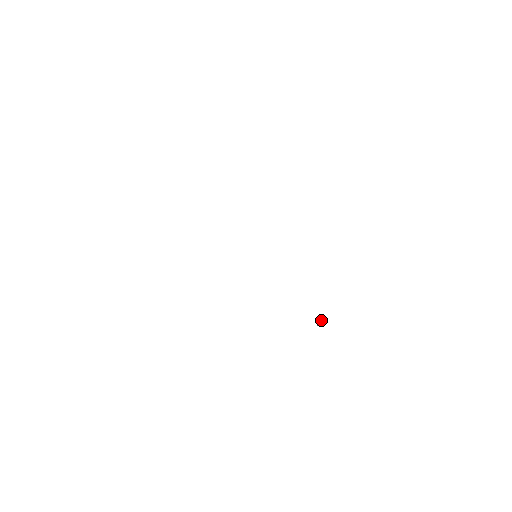
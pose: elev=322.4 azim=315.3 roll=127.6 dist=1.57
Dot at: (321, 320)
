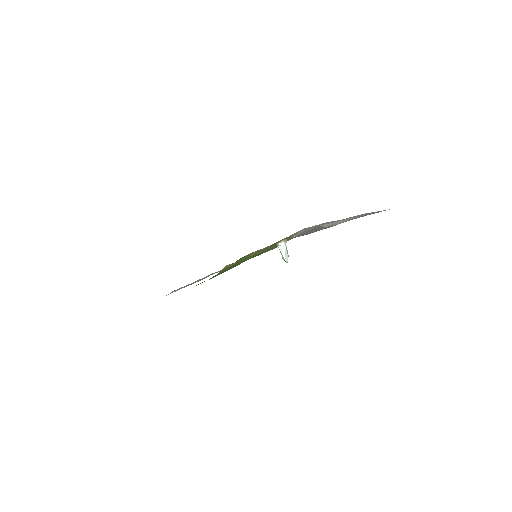
Dot at: occluded
